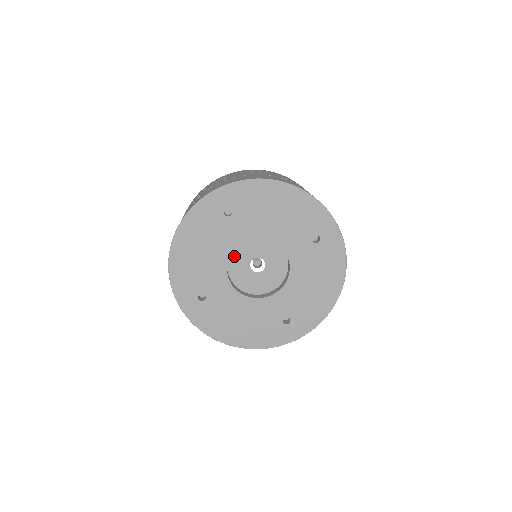
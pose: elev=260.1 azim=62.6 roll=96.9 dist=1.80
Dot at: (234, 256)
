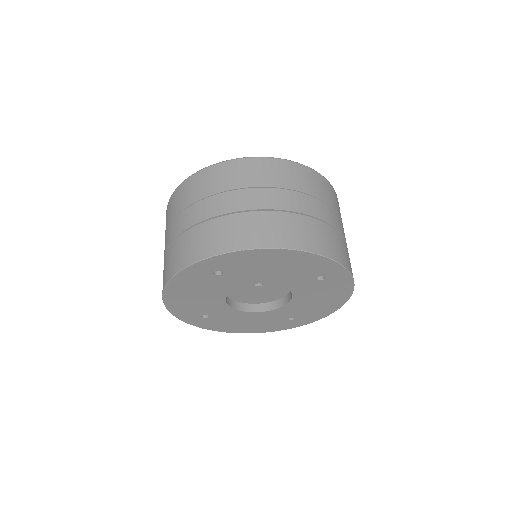
Dot at: occluded
